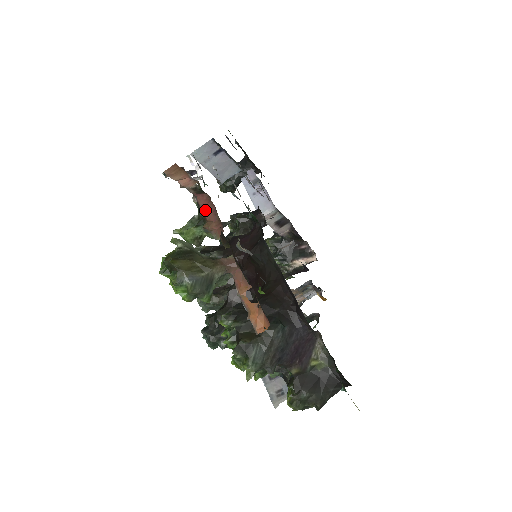
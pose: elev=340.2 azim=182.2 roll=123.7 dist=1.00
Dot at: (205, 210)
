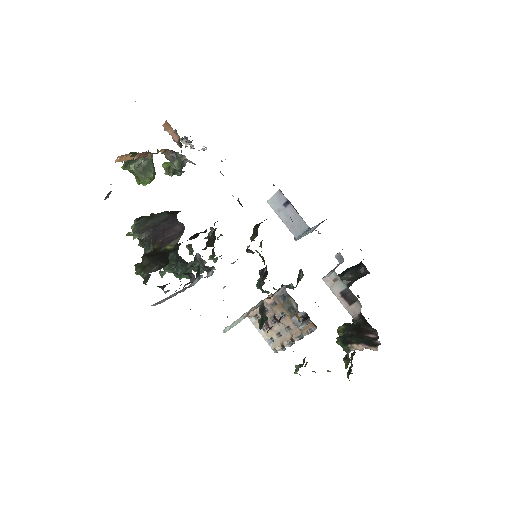
Dot at: occluded
